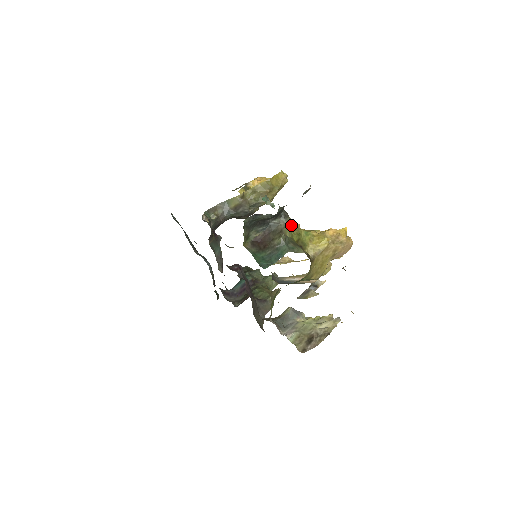
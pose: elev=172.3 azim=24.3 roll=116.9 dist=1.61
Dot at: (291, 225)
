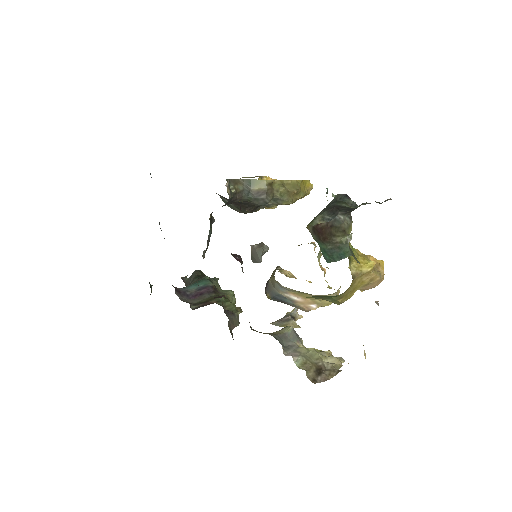
Dot at: occluded
